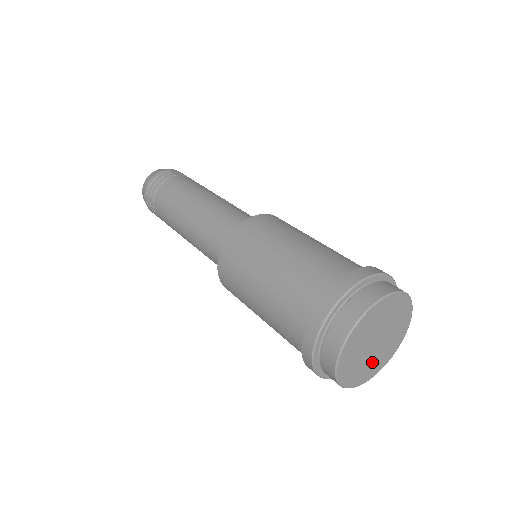
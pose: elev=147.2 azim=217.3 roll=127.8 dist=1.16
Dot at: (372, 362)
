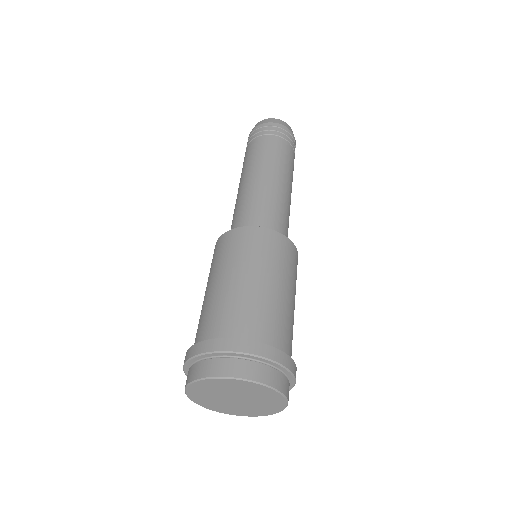
Dot at: (248, 408)
